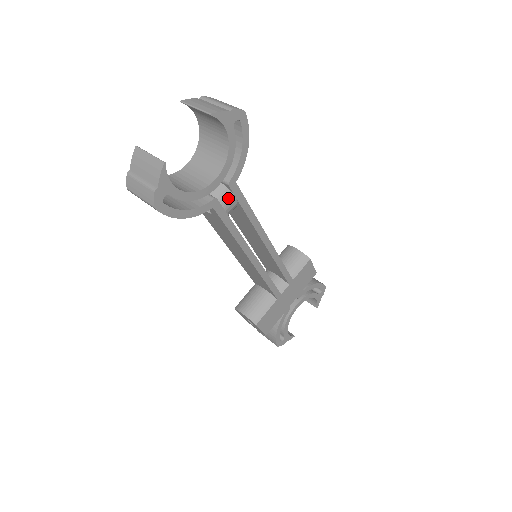
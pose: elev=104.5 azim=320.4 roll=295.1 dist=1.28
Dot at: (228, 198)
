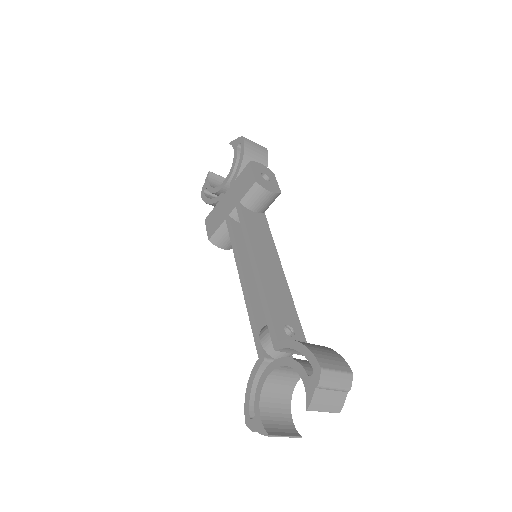
Dot at: occluded
